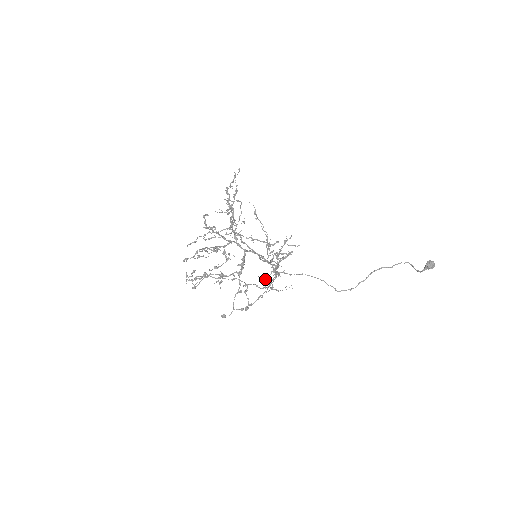
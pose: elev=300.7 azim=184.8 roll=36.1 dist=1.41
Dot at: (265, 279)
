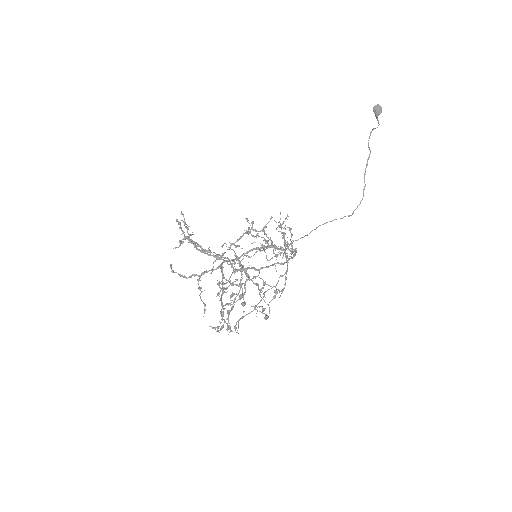
Dot at: (256, 252)
